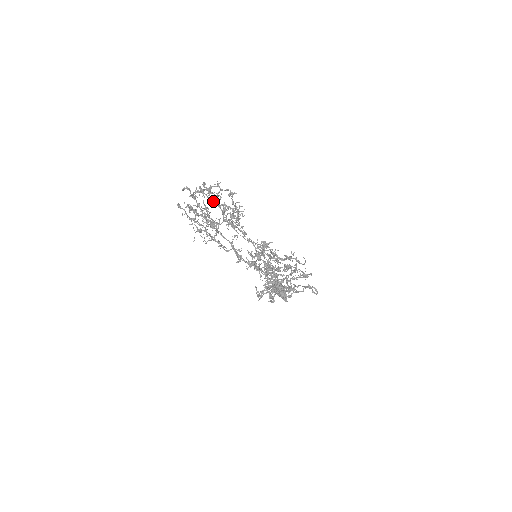
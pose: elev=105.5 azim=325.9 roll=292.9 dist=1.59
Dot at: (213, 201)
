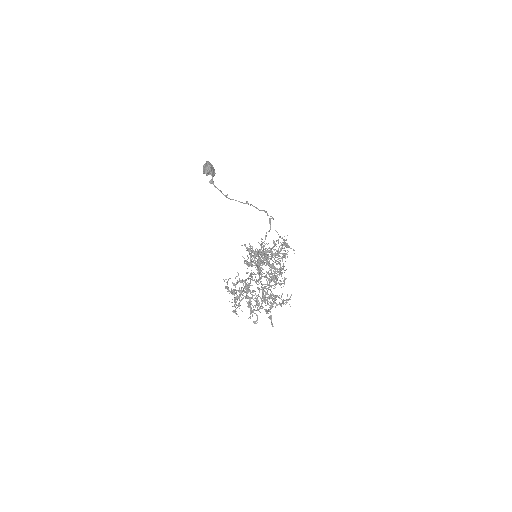
Dot at: occluded
